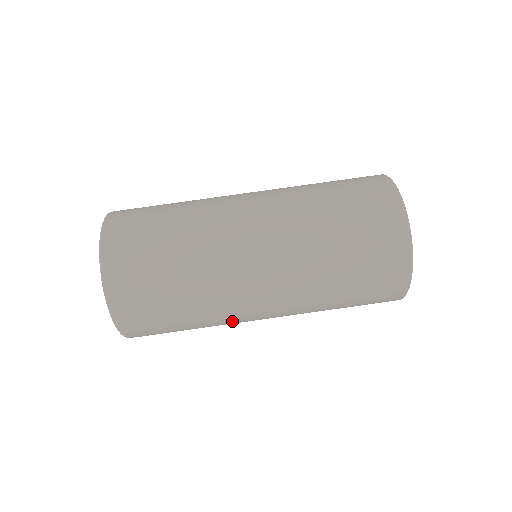
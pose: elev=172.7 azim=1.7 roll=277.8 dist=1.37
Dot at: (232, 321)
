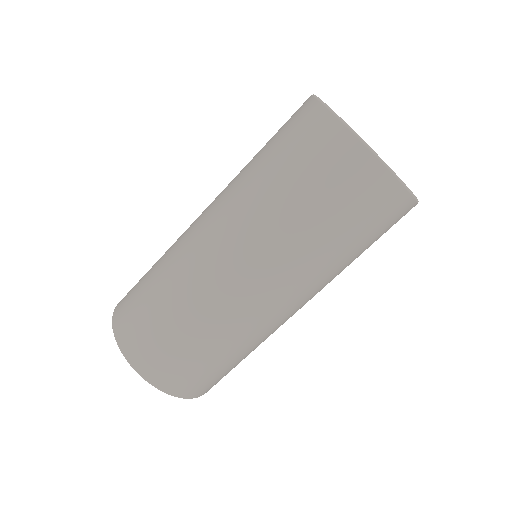
Dot at: (257, 328)
